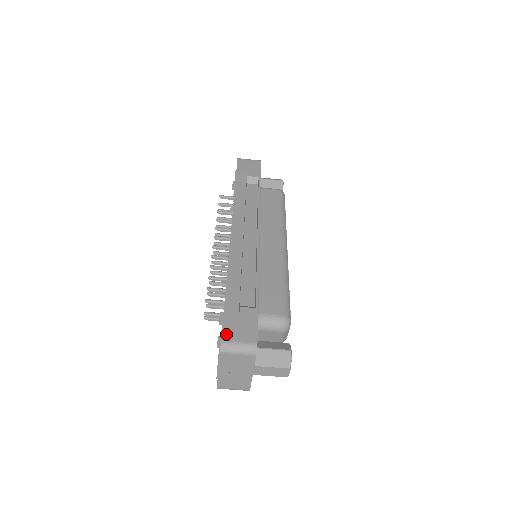
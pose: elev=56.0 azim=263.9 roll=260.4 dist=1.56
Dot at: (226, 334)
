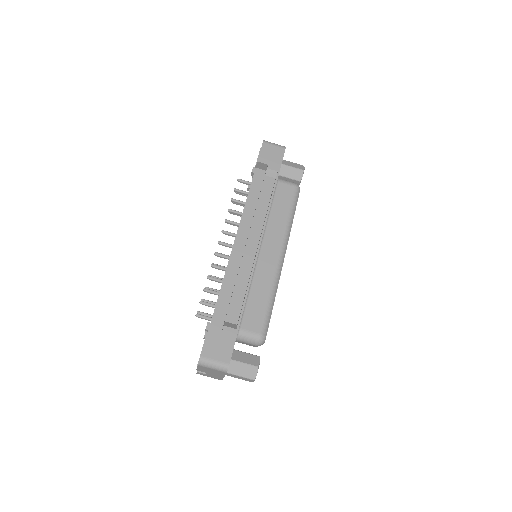
Dot at: (206, 351)
